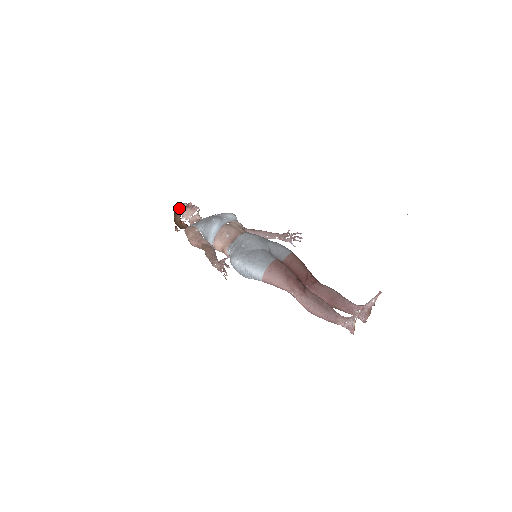
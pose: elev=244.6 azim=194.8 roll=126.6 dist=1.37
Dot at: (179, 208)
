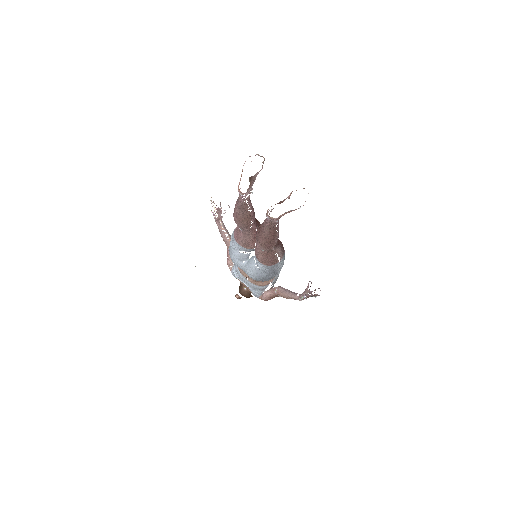
Dot at: occluded
